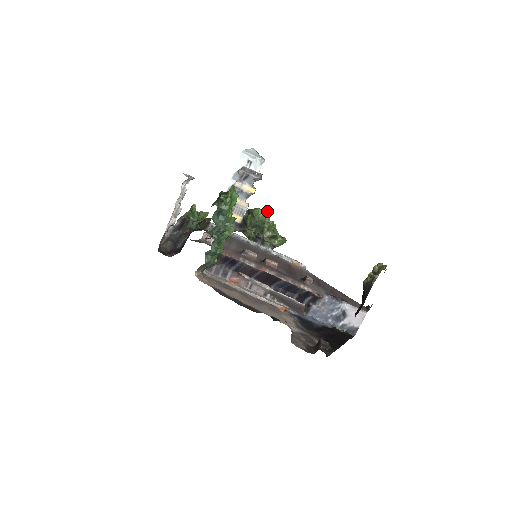
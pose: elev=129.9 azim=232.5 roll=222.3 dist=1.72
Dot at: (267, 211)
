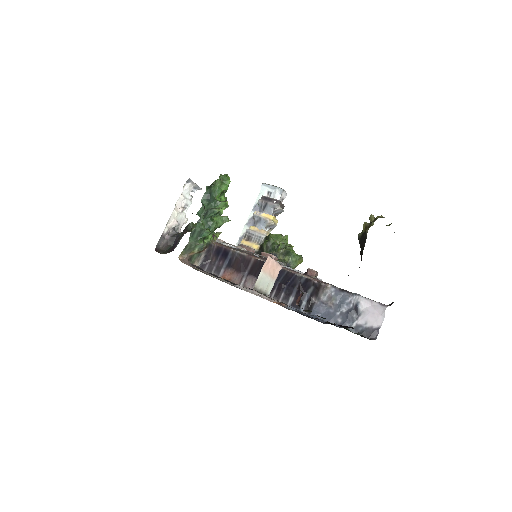
Dot at: (285, 235)
